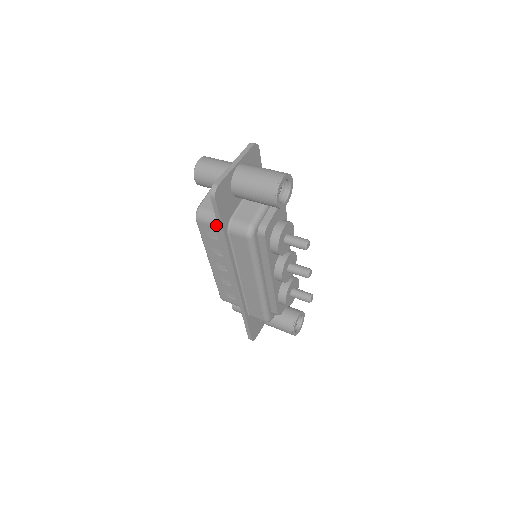
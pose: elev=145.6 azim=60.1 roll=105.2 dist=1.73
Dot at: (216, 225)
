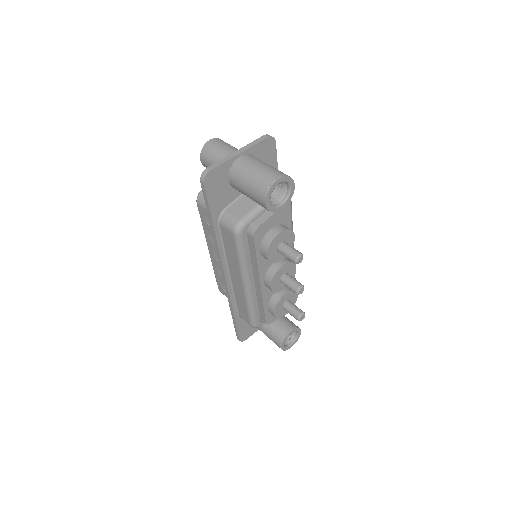
Dot at: occluded
